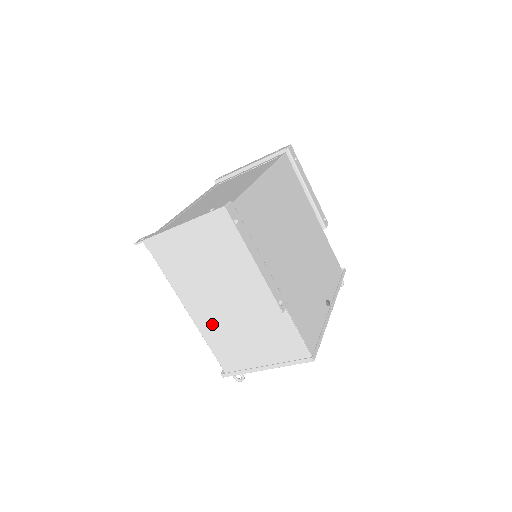
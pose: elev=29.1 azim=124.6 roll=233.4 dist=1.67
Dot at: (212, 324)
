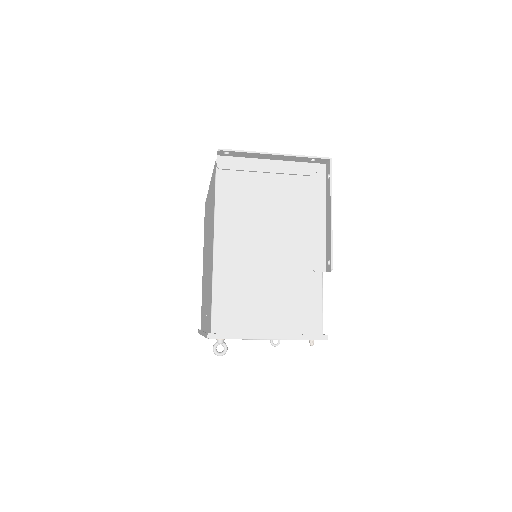
Dot at: (235, 269)
